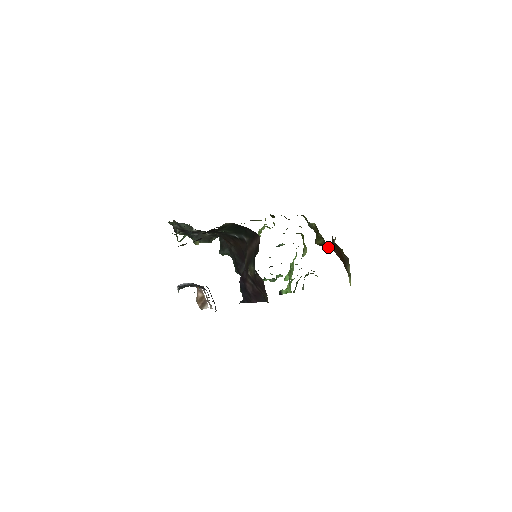
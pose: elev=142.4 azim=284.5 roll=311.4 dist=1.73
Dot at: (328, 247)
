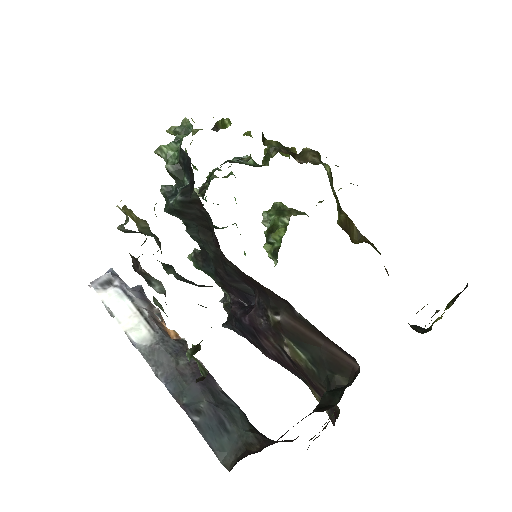
Dot at: (352, 229)
